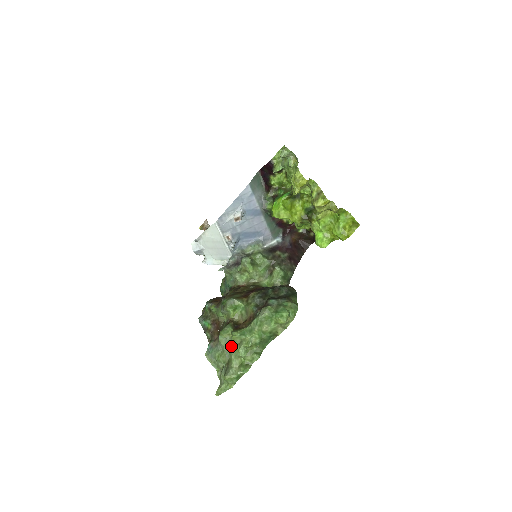
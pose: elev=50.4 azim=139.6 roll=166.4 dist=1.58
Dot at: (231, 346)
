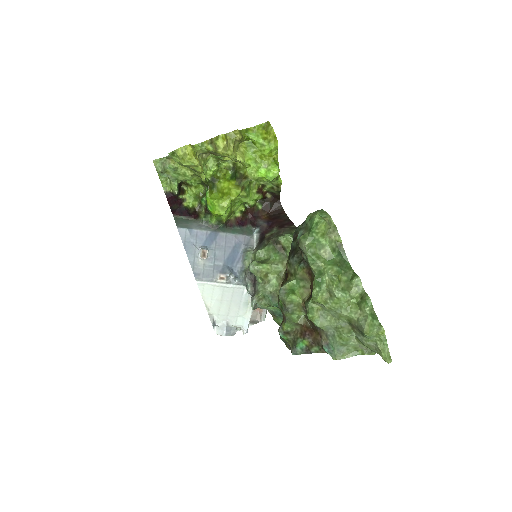
Dot at: (331, 310)
